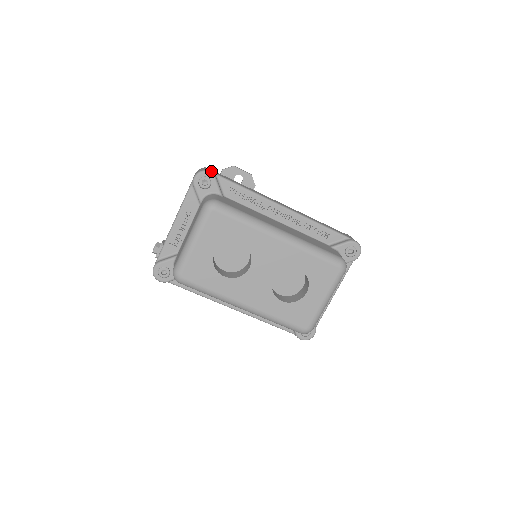
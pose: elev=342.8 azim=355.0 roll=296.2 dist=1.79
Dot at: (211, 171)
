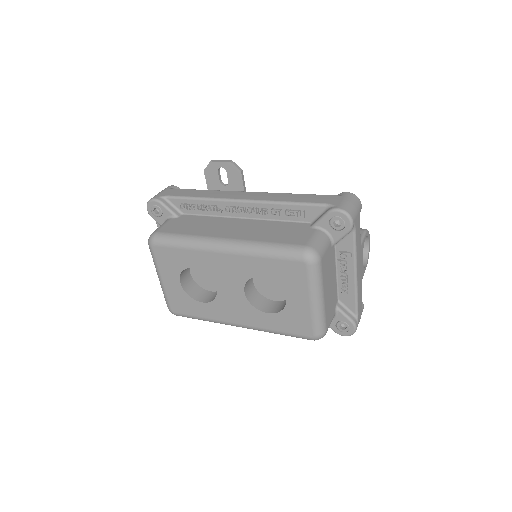
Dot at: (159, 195)
